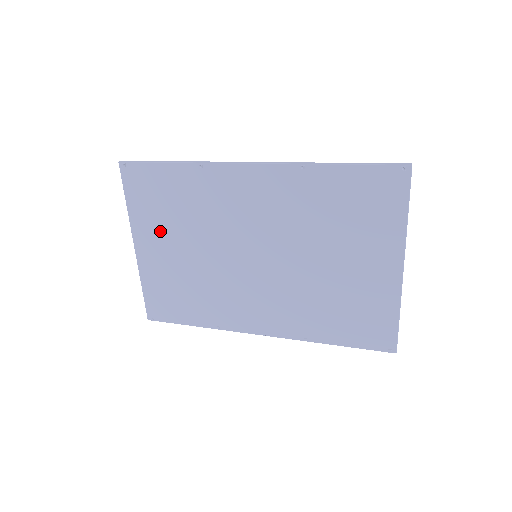
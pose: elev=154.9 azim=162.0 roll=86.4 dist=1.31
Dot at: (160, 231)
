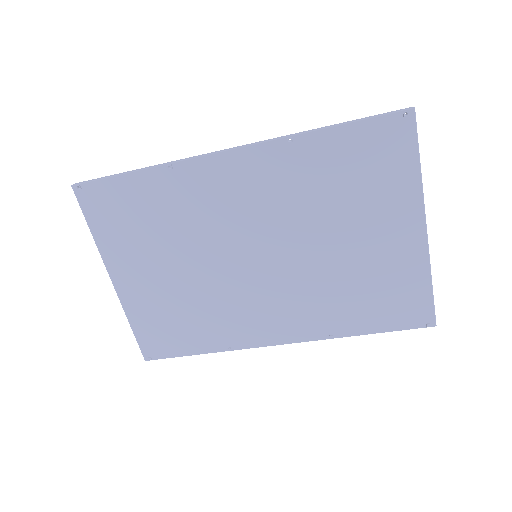
Dot at: (138, 255)
